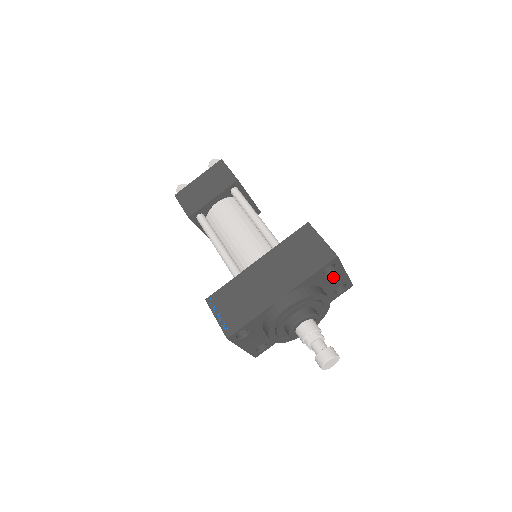
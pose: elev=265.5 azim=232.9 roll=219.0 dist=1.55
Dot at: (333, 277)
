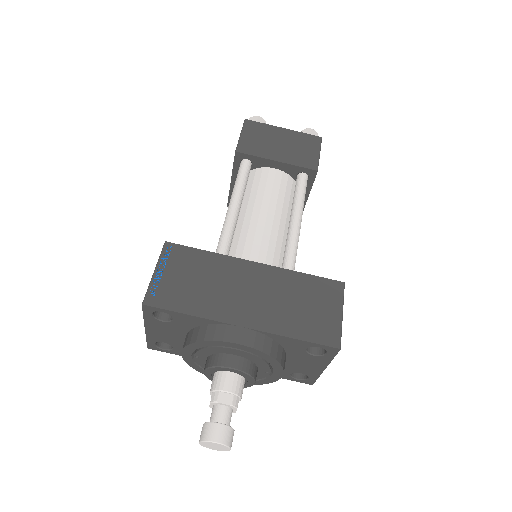
Dot at: (309, 360)
